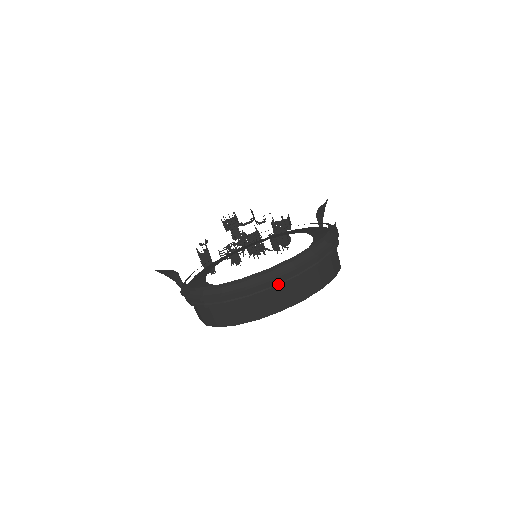
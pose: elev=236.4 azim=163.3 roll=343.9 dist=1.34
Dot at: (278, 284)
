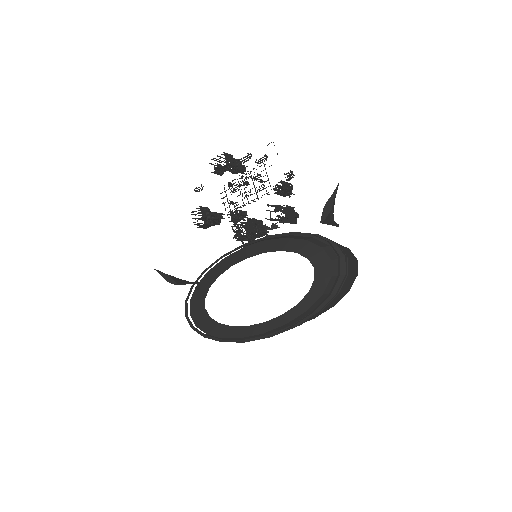
Dot at: occluded
